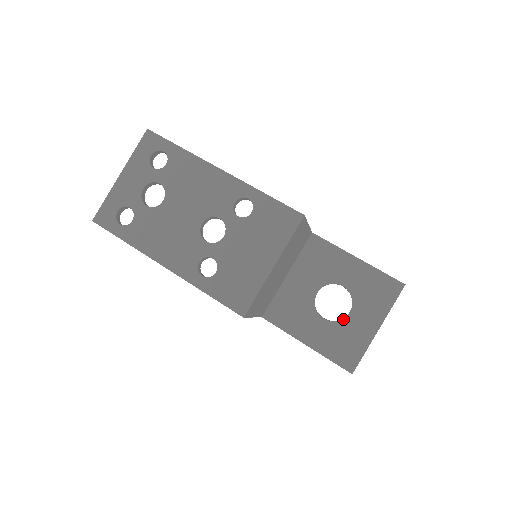
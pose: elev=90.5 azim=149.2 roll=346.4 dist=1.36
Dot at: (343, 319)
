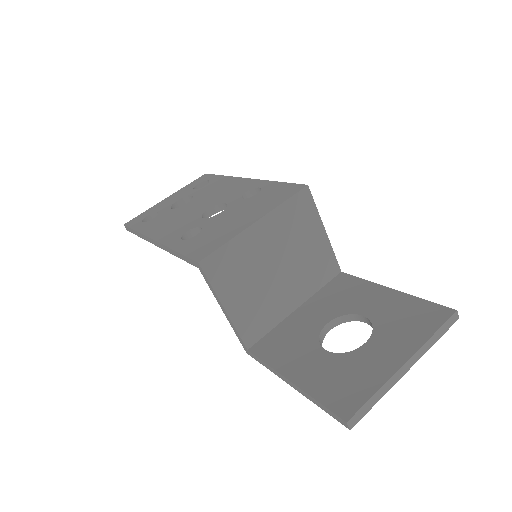
Dot at: (353, 350)
